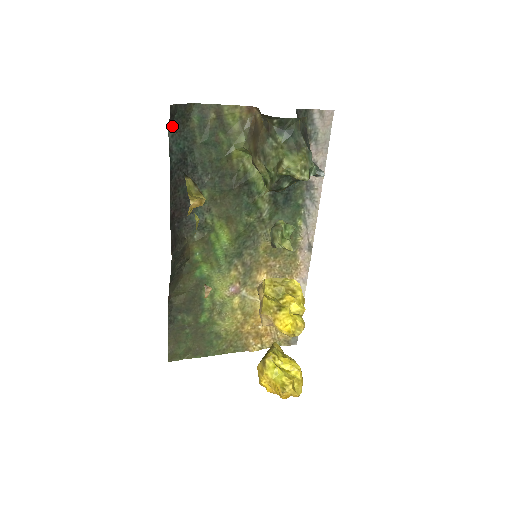
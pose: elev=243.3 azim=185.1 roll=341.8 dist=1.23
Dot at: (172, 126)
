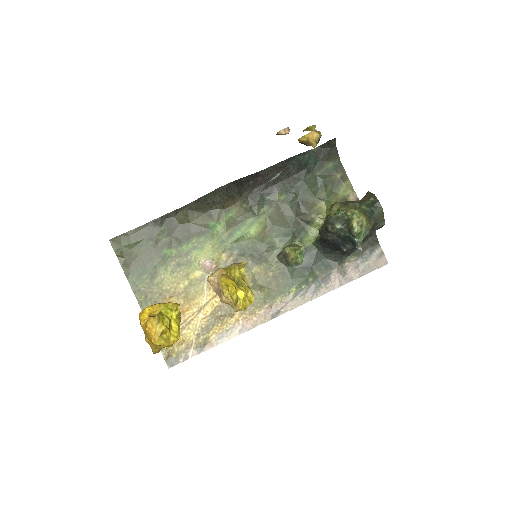
Dot at: (320, 149)
